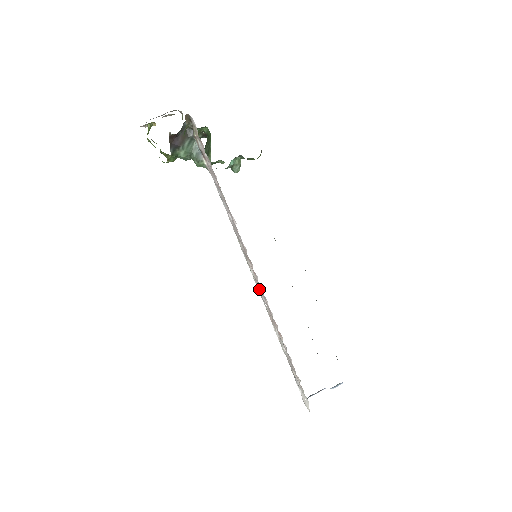
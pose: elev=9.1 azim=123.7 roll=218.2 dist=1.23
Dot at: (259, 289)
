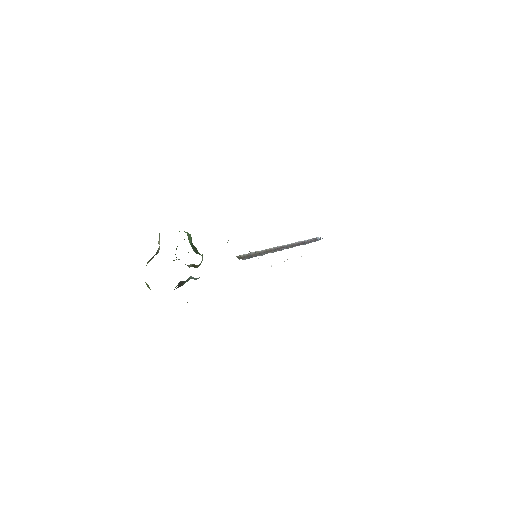
Dot at: occluded
